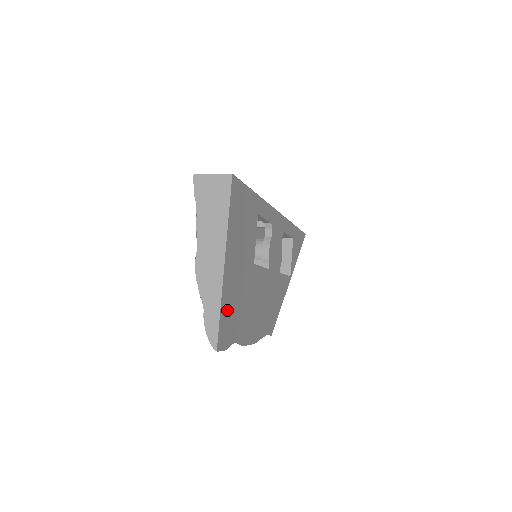
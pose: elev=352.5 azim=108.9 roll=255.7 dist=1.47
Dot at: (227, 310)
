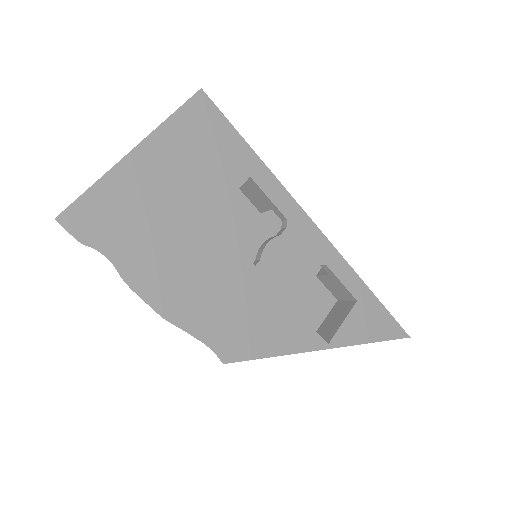
Dot at: (110, 202)
